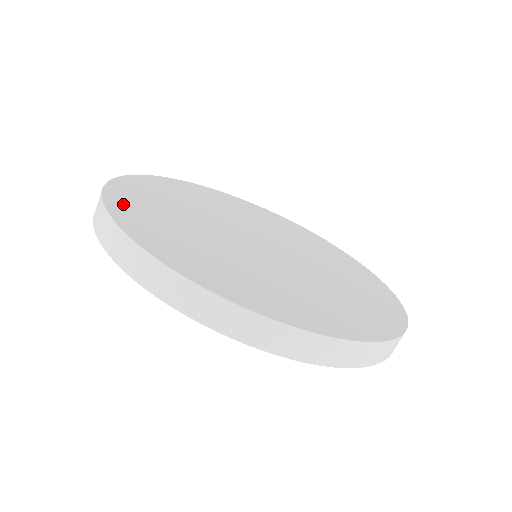
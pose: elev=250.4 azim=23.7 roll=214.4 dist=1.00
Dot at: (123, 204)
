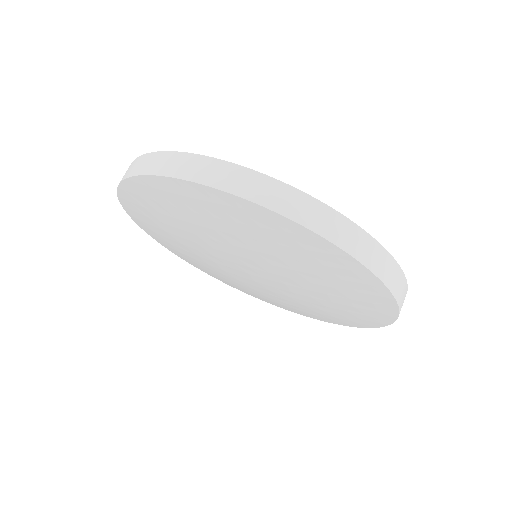
Dot at: occluded
